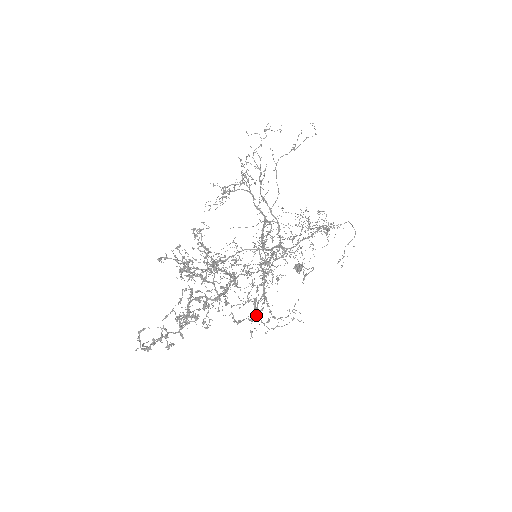
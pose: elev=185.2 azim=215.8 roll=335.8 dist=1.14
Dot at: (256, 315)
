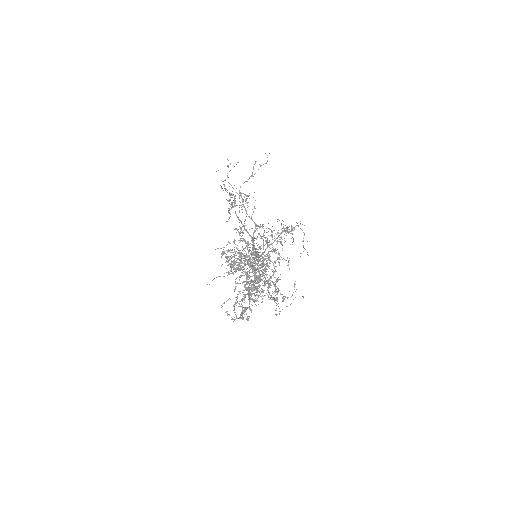
Dot at: occluded
